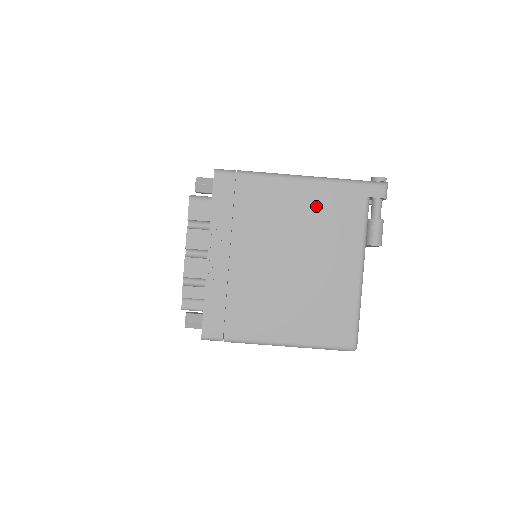
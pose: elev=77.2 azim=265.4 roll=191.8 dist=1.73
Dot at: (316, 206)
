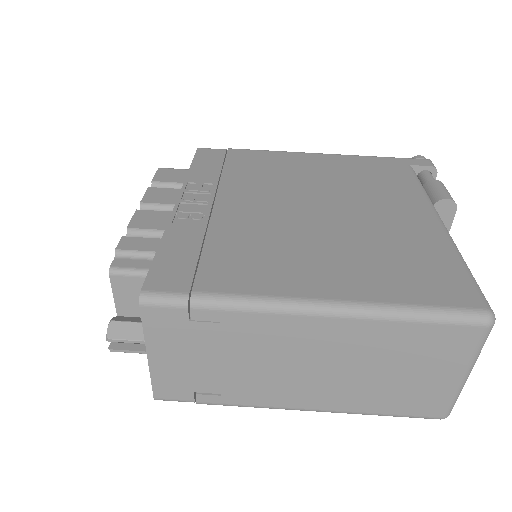
Dot at: (341, 169)
